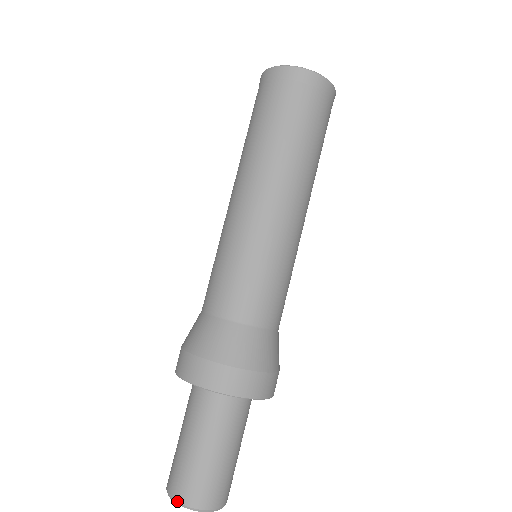
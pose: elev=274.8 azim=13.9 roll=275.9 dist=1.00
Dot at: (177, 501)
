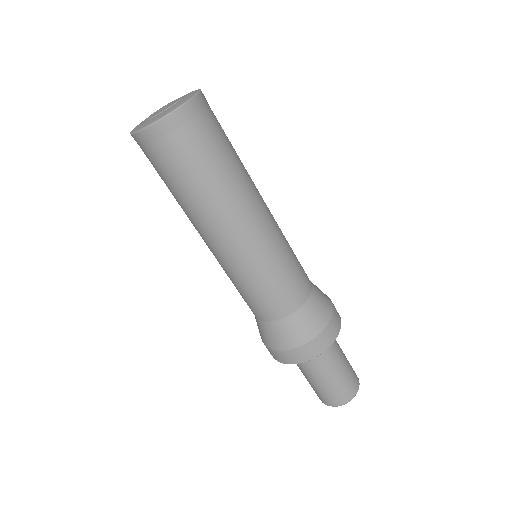
Dot at: (335, 406)
